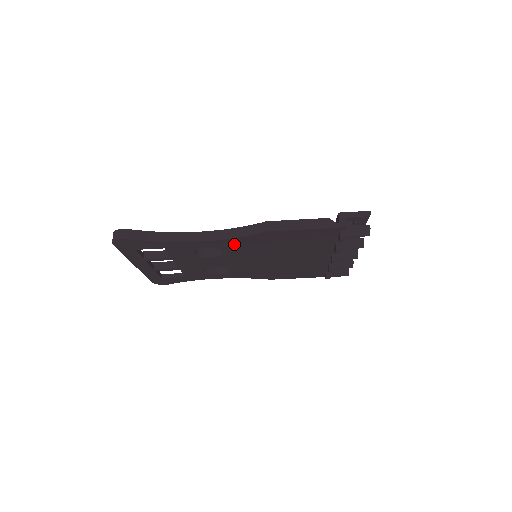
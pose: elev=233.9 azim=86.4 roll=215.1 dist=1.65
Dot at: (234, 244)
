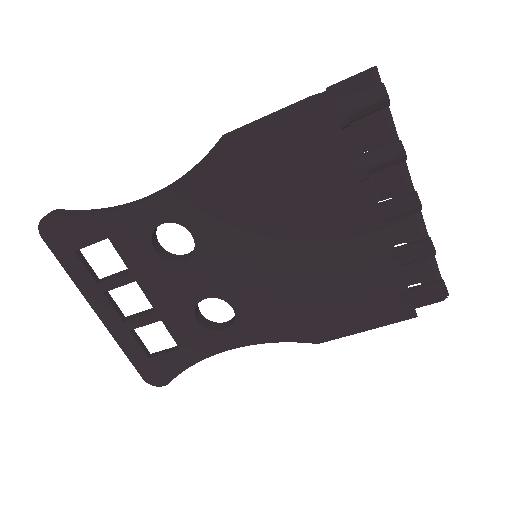
Dot at: (195, 201)
